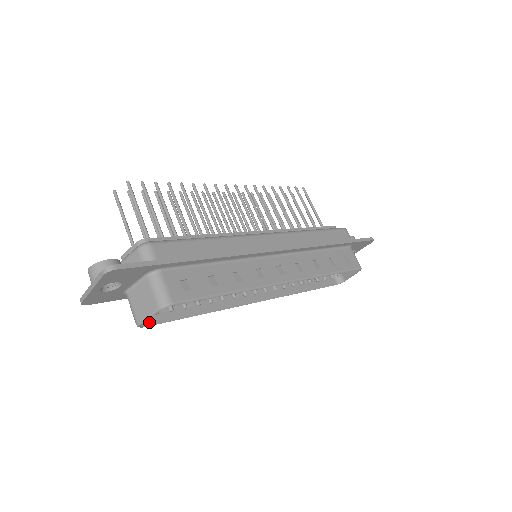
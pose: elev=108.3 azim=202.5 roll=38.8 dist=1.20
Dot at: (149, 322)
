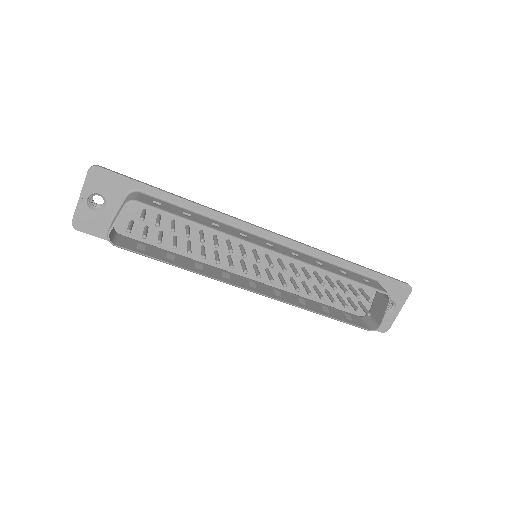
Dot at: (122, 246)
